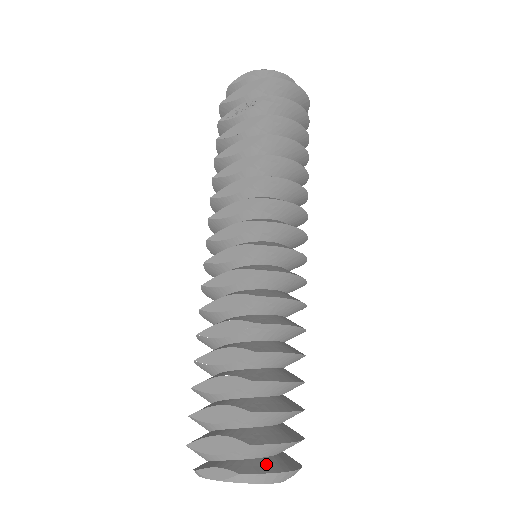
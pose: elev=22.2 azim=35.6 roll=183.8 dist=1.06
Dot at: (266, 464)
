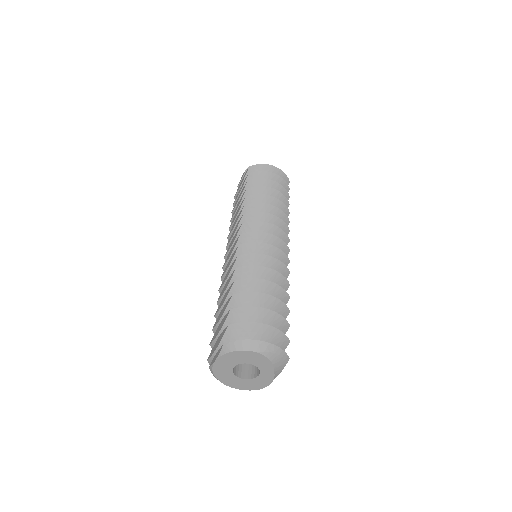
Dot at: occluded
